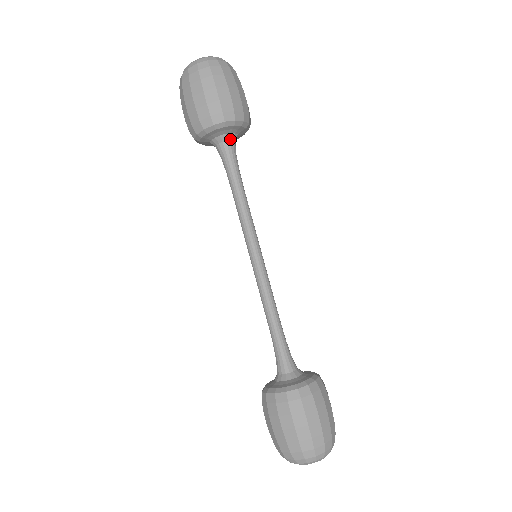
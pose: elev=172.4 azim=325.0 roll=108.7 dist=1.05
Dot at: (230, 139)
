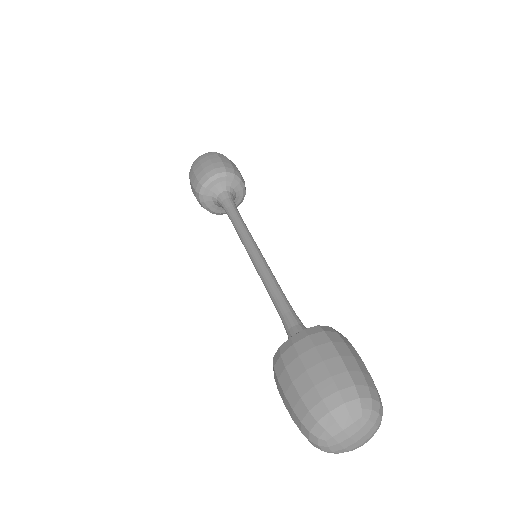
Dot at: (230, 191)
